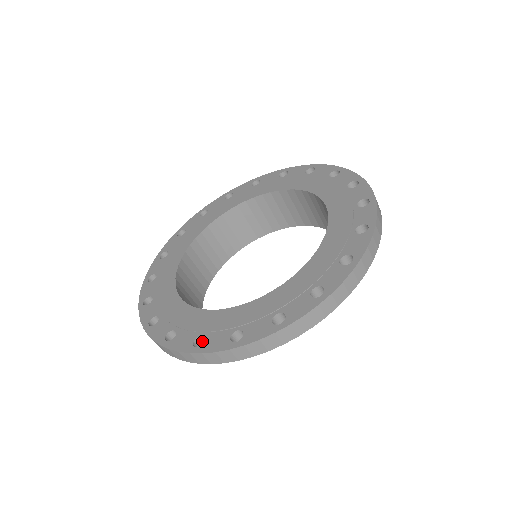
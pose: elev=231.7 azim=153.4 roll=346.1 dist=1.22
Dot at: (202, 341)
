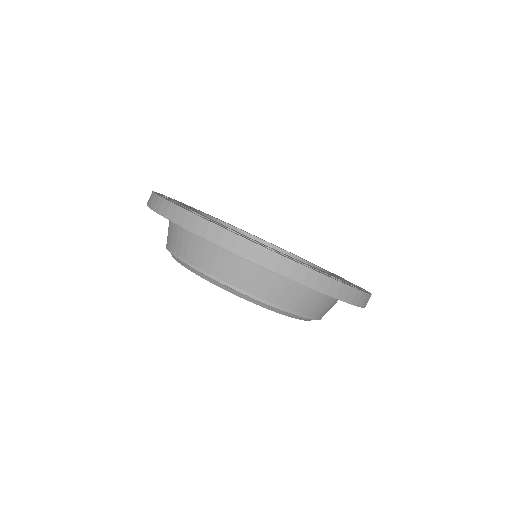
Dot at: occluded
